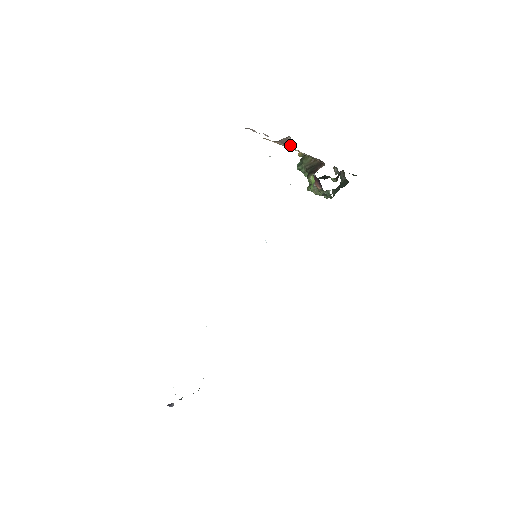
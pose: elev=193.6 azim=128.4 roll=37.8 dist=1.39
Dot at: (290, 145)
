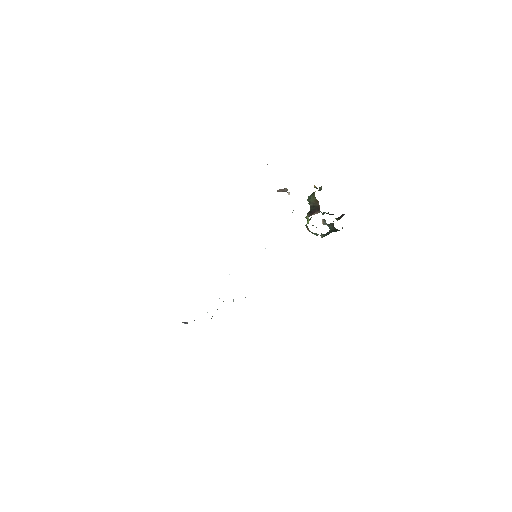
Dot at: (289, 192)
